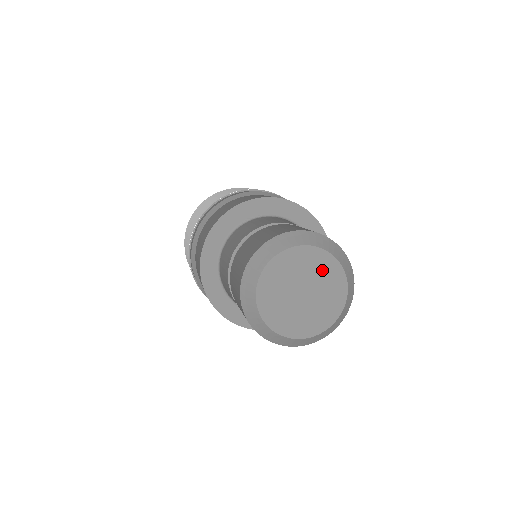
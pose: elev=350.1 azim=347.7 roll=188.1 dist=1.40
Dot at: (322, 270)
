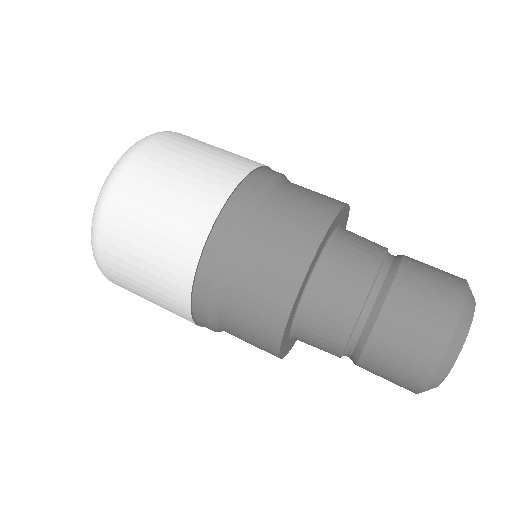
Dot at: occluded
